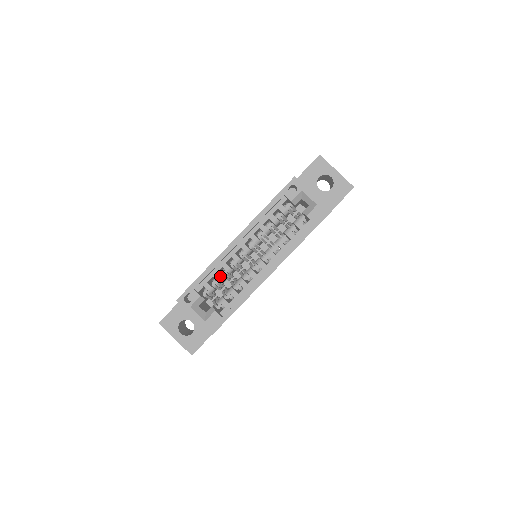
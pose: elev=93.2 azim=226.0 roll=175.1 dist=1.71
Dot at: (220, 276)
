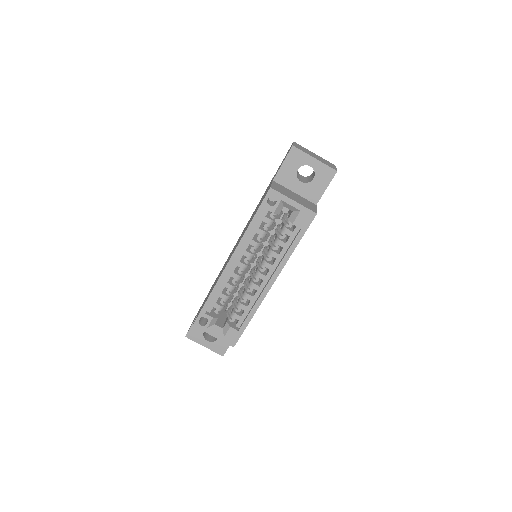
Dot at: (226, 295)
